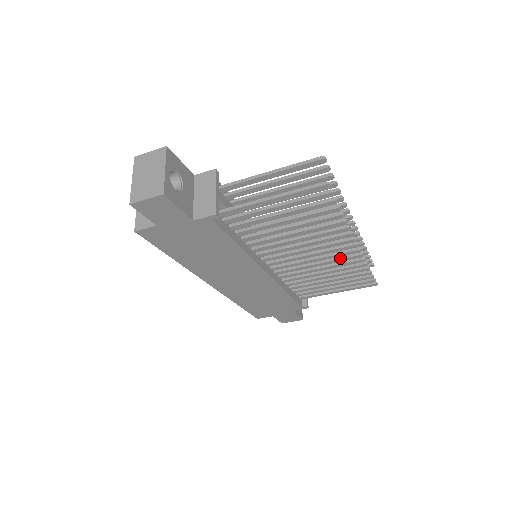
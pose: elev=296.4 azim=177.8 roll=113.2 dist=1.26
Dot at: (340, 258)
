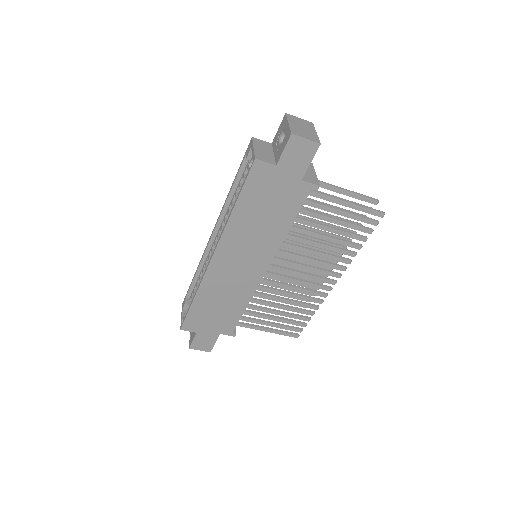
Dot at: (312, 290)
